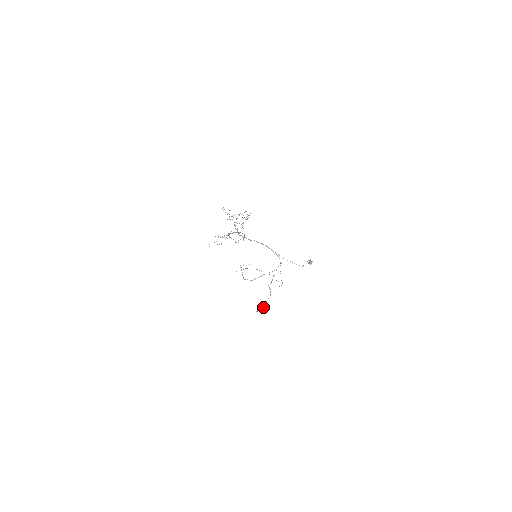
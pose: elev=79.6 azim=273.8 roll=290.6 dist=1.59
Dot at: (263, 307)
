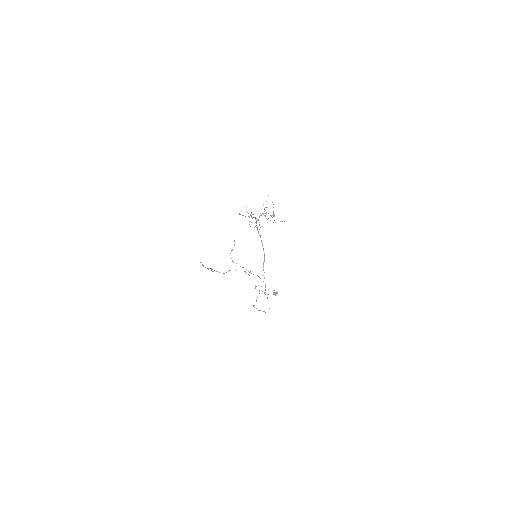
Dot at: (209, 268)
